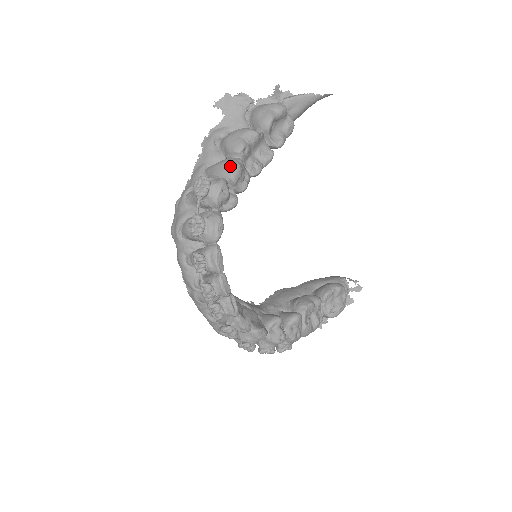
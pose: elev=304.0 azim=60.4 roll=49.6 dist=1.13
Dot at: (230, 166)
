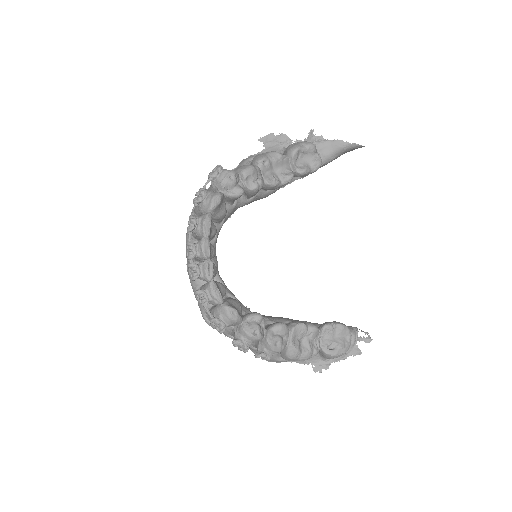
Dot at: (245, 166)
